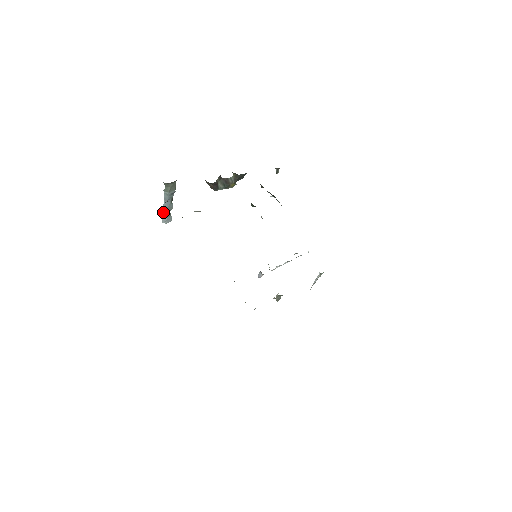
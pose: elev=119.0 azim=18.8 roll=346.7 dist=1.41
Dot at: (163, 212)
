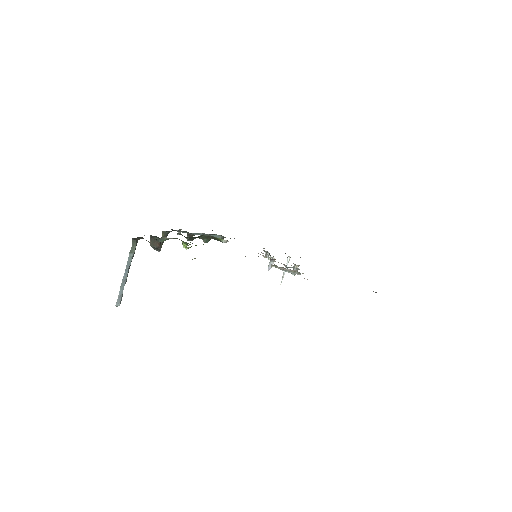
Dot at: (121, 287)
